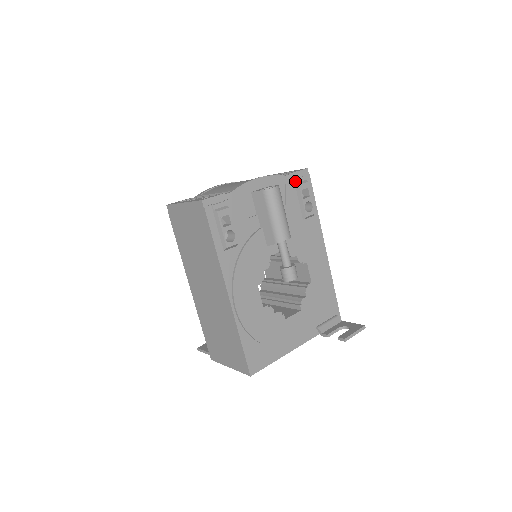
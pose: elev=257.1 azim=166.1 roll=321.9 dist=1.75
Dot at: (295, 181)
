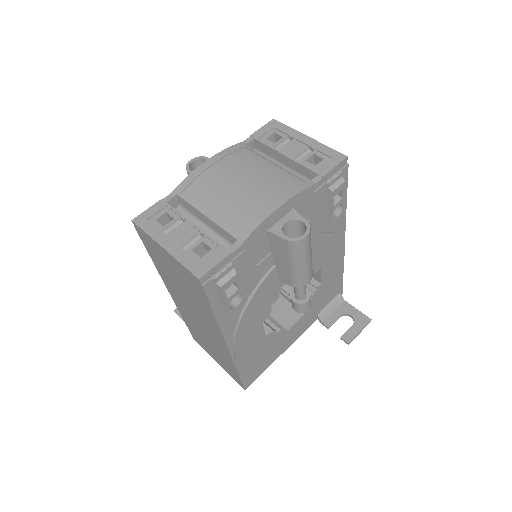
Dot at: (328, 186)
